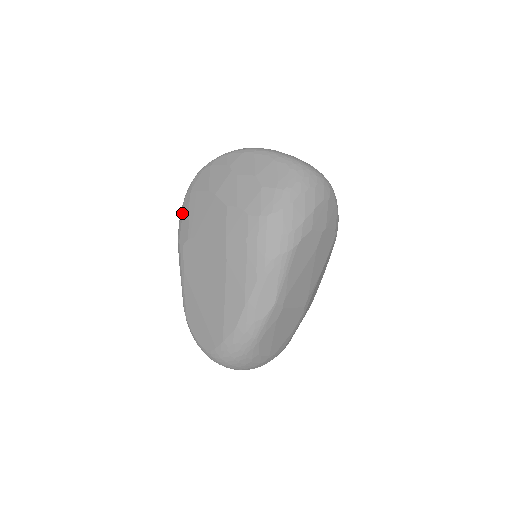
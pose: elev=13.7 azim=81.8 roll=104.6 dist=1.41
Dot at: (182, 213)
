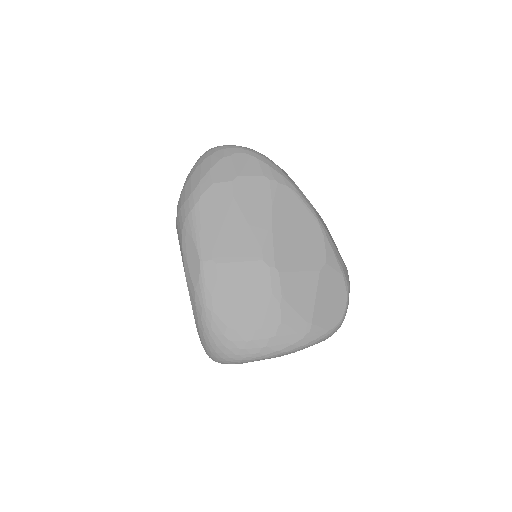
Dot at: occluded
